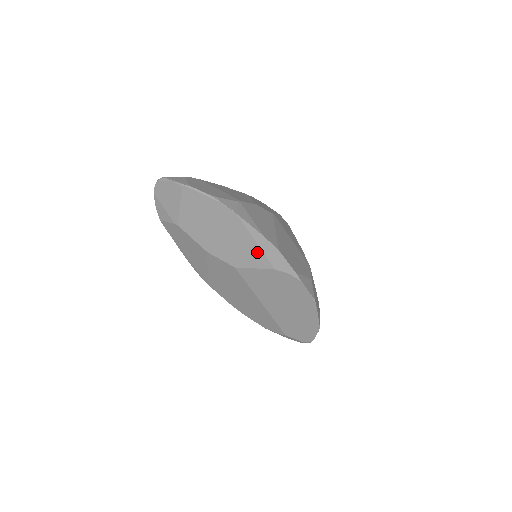
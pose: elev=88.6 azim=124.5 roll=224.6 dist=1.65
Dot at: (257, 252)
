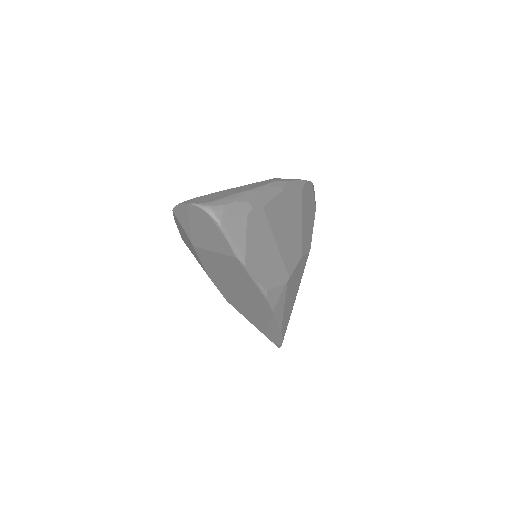
Dot at: (262, 324)
